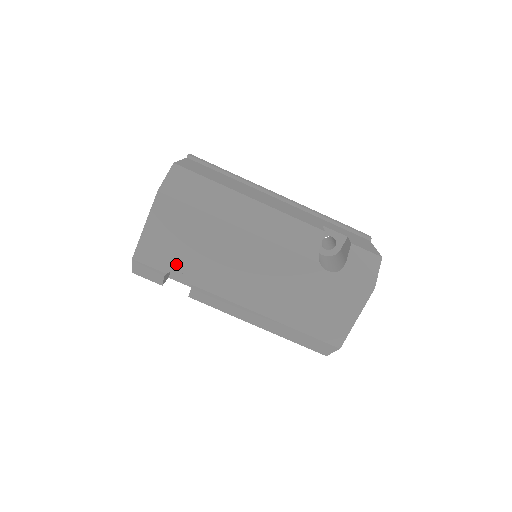
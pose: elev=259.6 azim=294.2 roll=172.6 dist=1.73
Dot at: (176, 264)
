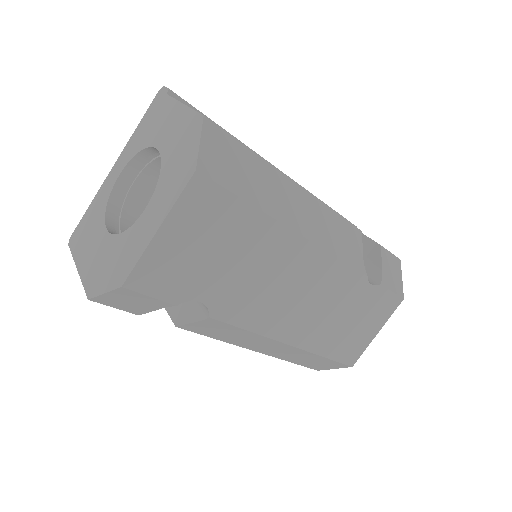
Dot at: (195, 290)
